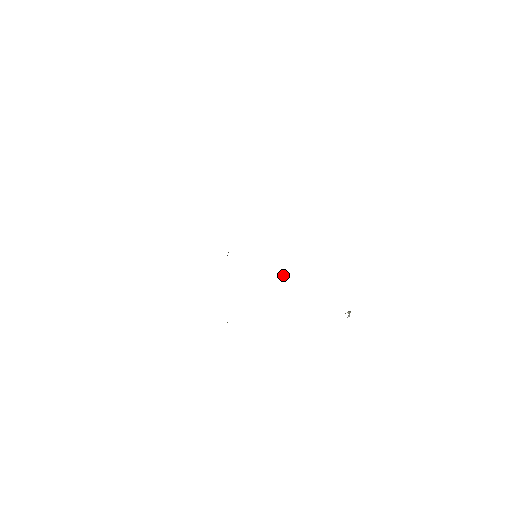
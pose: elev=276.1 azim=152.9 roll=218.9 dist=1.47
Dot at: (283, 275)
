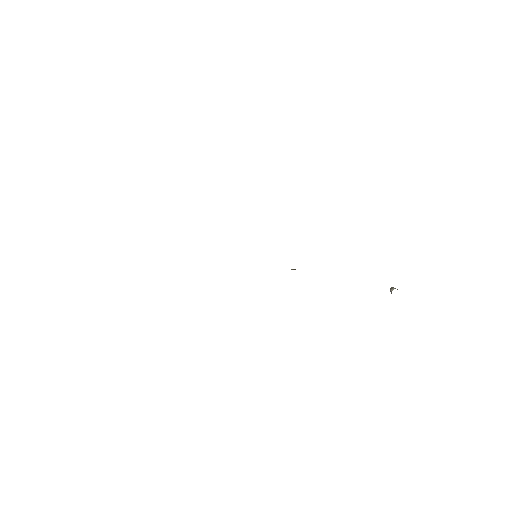
Dot at: occluded
